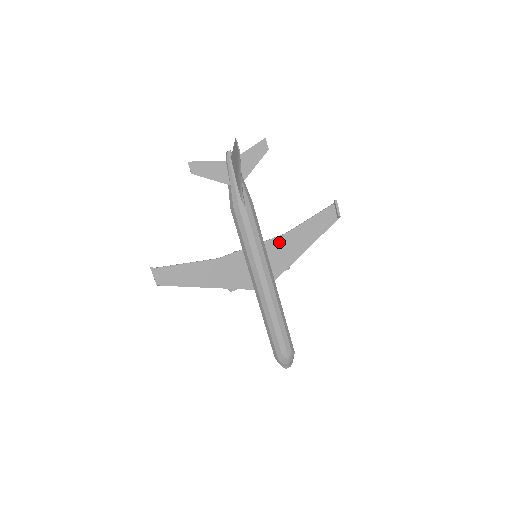
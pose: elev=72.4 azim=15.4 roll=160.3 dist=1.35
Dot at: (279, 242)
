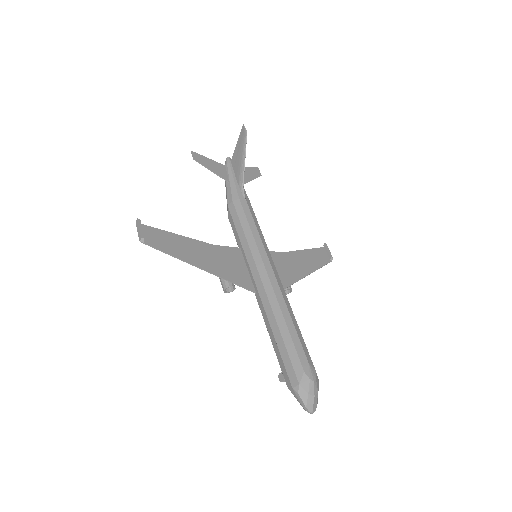
Dot at: (277, 257)
